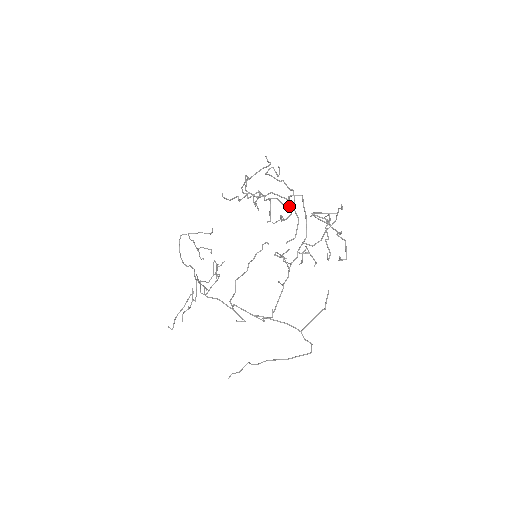
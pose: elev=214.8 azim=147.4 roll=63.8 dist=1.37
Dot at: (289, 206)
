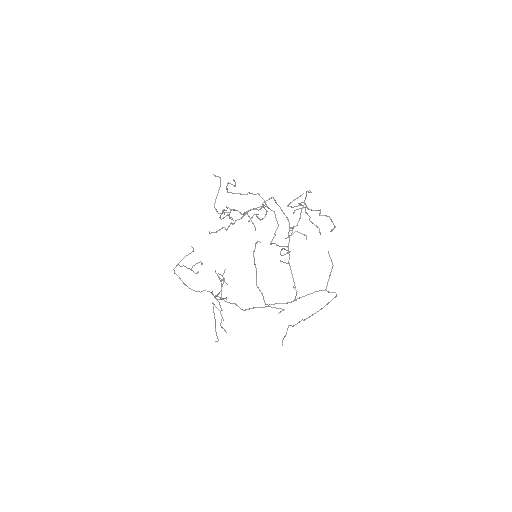
Dot at: occluded
